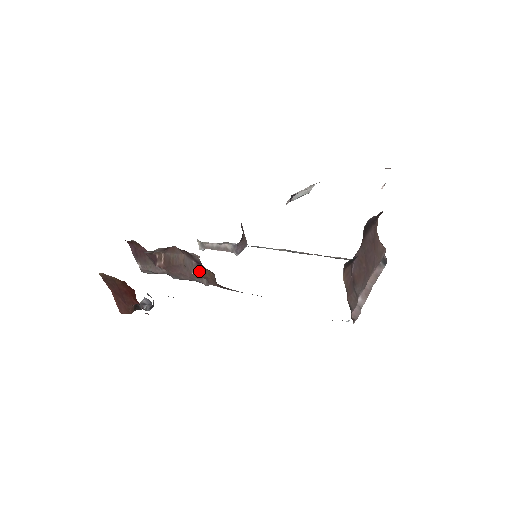
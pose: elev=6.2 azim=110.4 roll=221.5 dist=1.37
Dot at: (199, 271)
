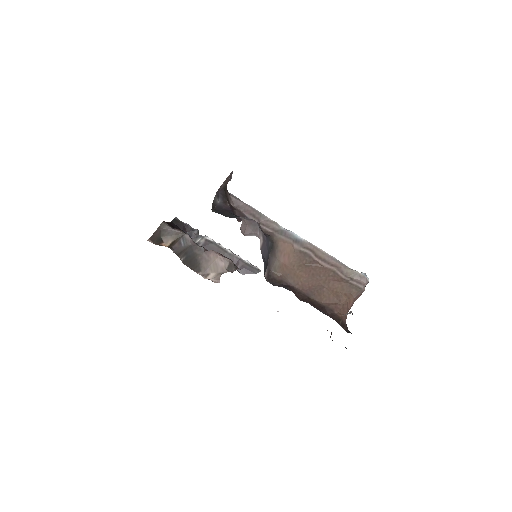
Dot at: (221, 262)
